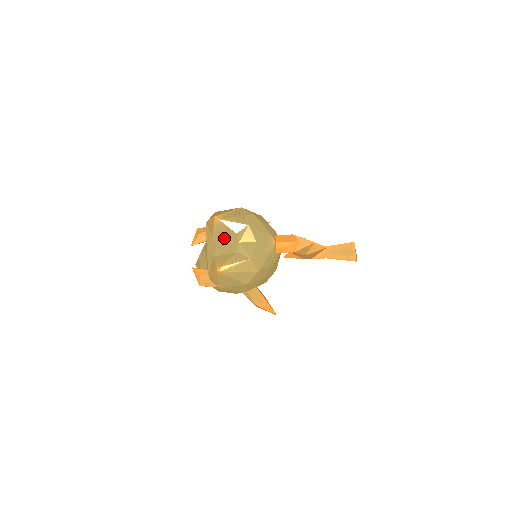
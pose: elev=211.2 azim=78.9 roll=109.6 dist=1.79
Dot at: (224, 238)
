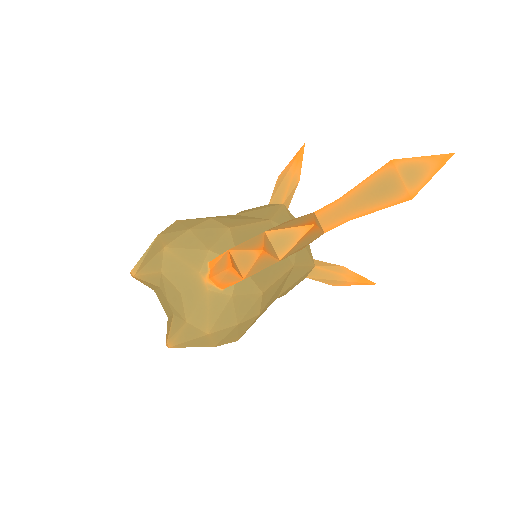
Dot at: (158, 294)
